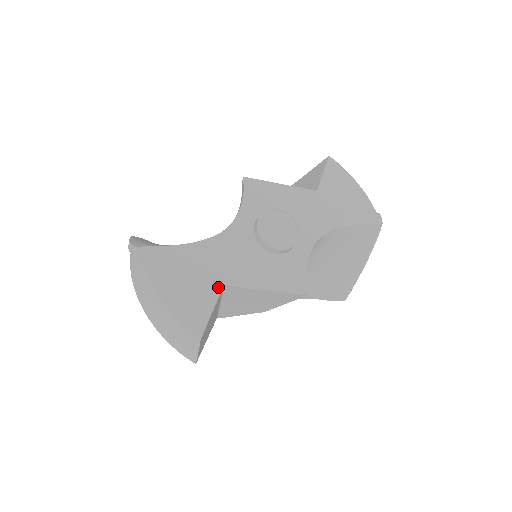
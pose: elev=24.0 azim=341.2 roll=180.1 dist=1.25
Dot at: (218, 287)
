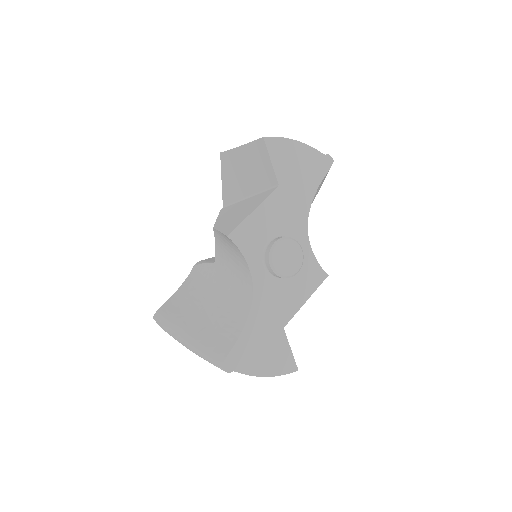
Dot at: (282, 333)
